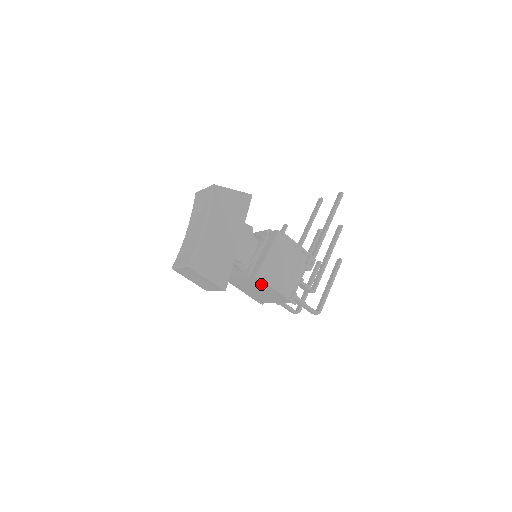
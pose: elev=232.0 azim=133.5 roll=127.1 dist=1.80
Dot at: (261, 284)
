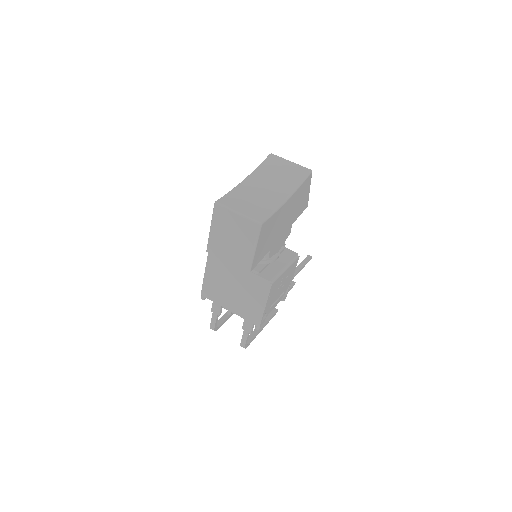
Dot at: (259, 290)
